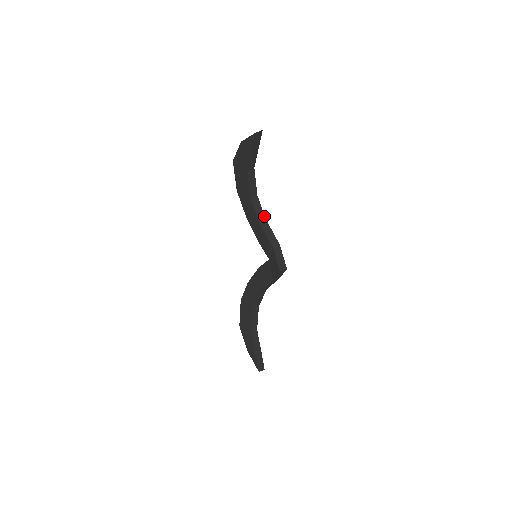
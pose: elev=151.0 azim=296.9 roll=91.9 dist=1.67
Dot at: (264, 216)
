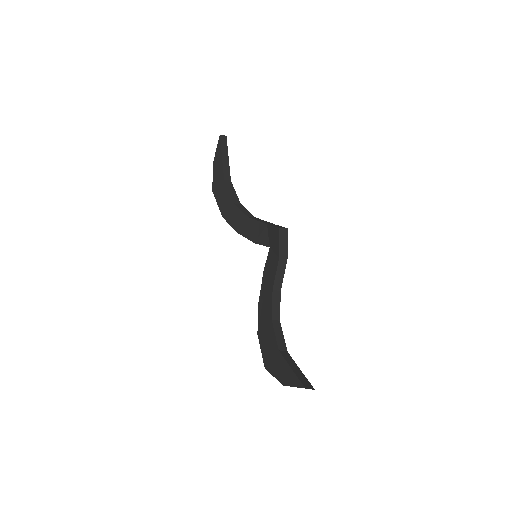
Dot at: (252, 215)
